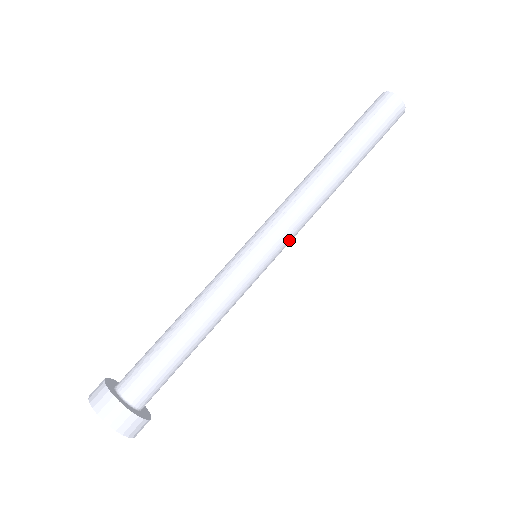
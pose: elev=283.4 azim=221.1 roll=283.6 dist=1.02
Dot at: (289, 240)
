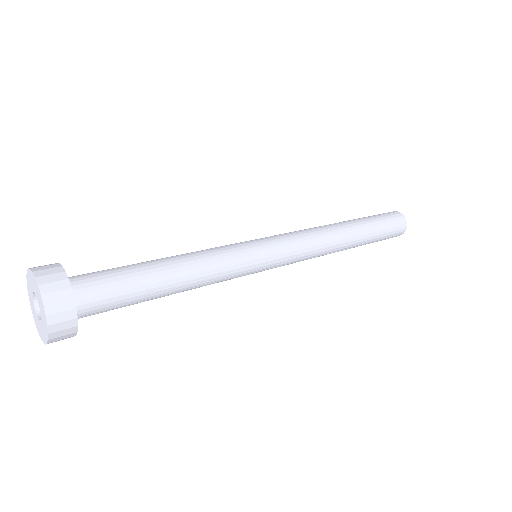
Dot at: (291, 251)
